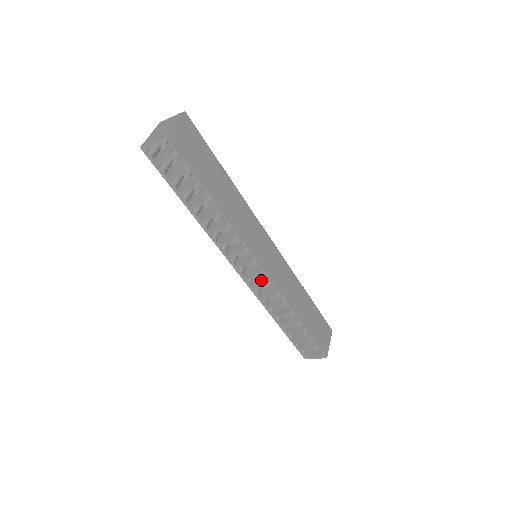
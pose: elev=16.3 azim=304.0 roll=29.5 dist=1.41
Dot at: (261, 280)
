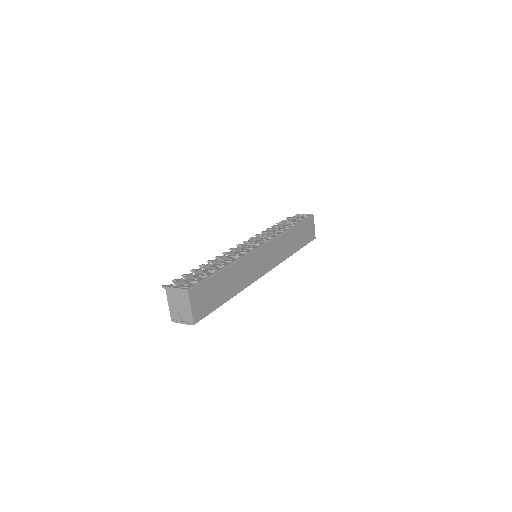
Dot at: occluded
